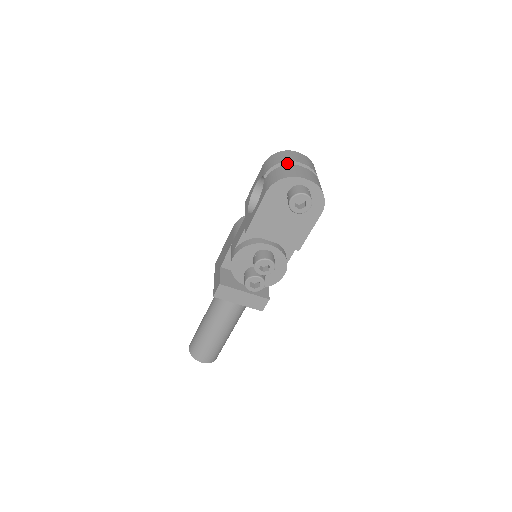
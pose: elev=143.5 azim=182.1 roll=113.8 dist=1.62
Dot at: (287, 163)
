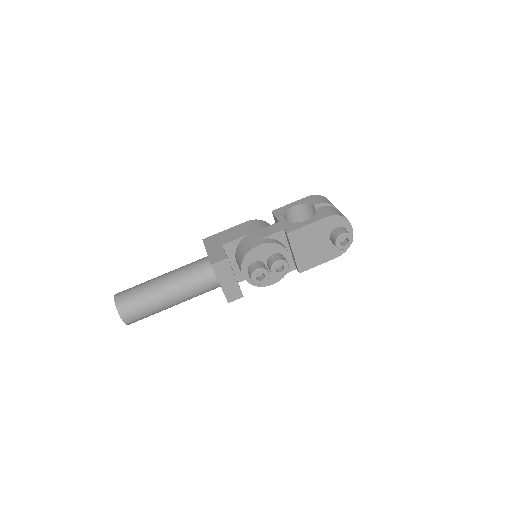
Dot at: occluded
